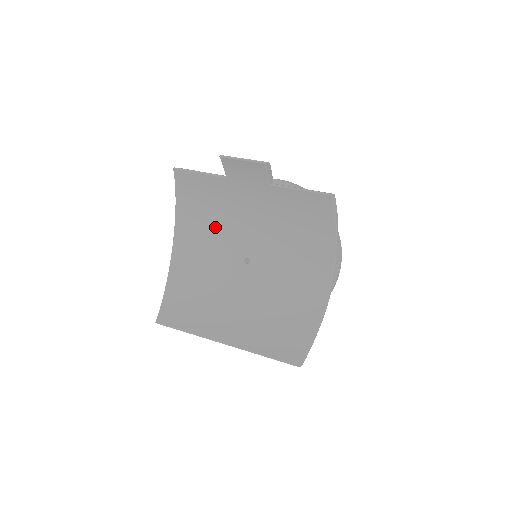
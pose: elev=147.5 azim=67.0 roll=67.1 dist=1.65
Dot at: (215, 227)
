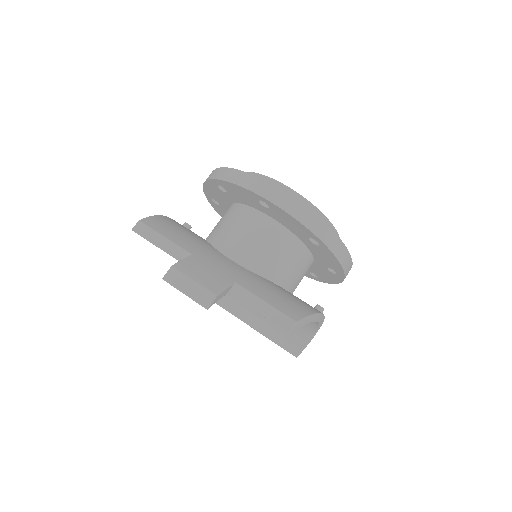
Dot at: occluded
